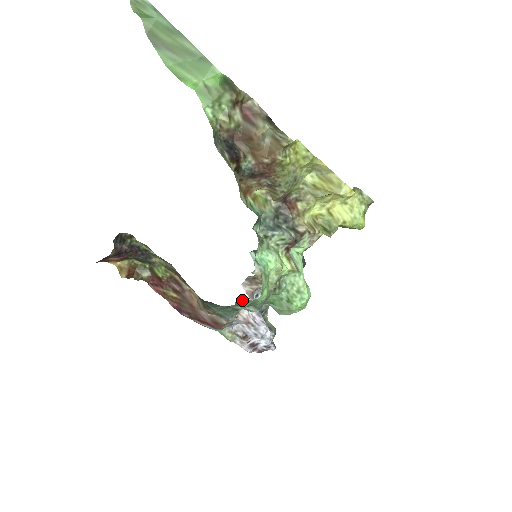
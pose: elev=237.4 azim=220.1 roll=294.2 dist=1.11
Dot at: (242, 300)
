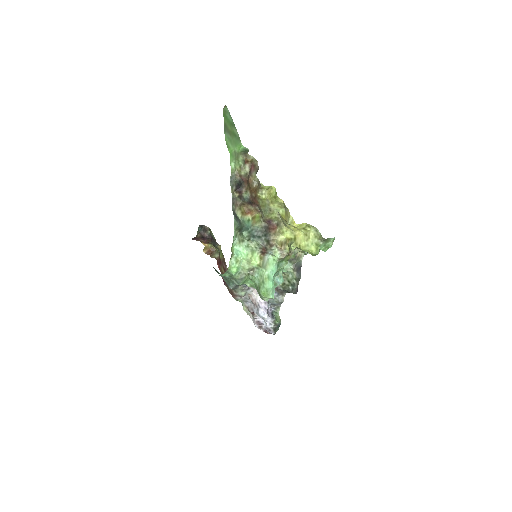
Dot at: occluded
